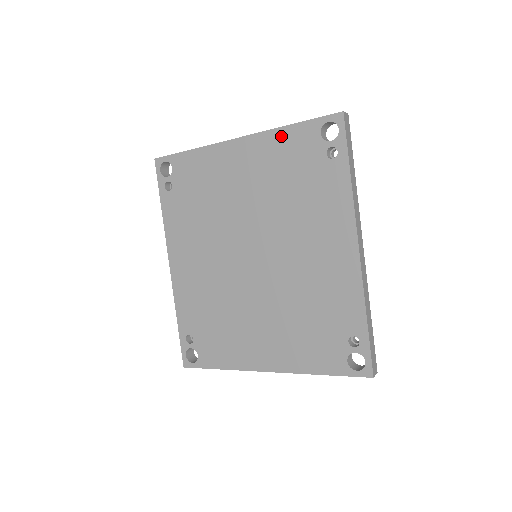
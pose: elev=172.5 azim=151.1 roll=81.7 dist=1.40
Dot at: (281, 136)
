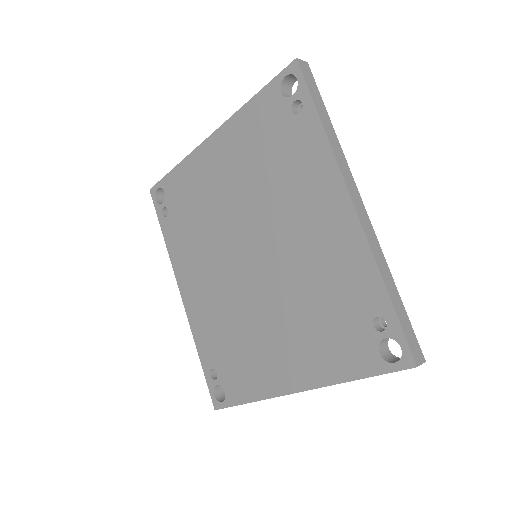
Dot at: (246, 114)
